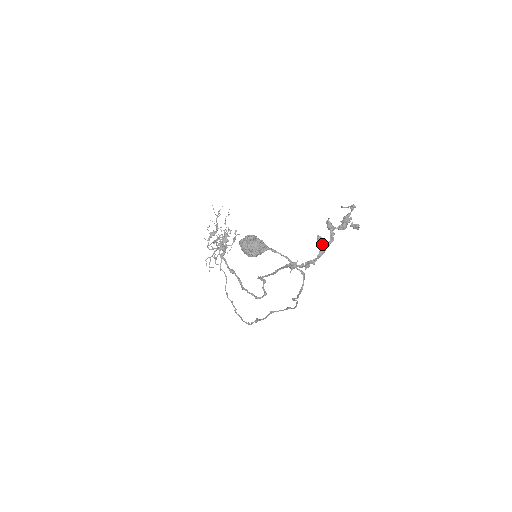
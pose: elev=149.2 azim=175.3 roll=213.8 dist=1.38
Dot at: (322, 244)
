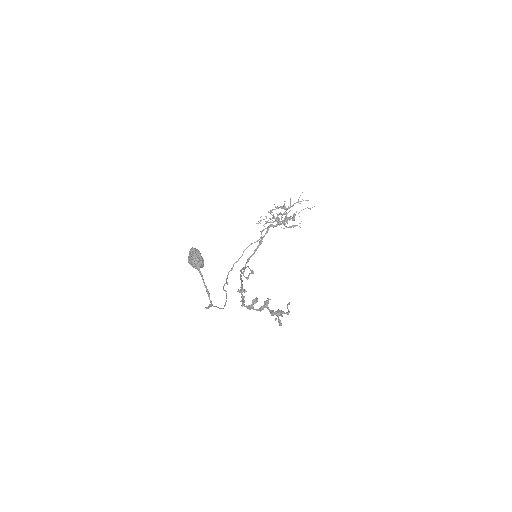
Dot at: (252, 304)
